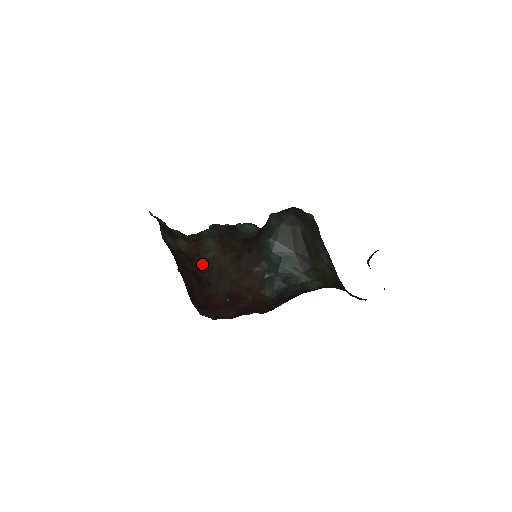
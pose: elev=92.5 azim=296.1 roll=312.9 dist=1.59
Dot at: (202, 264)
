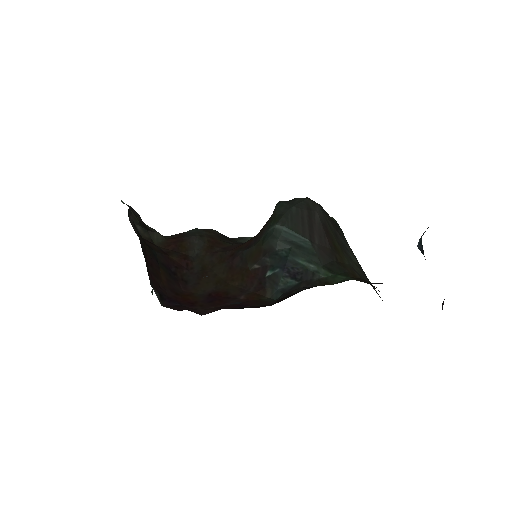
Dot at: (179, 260)
